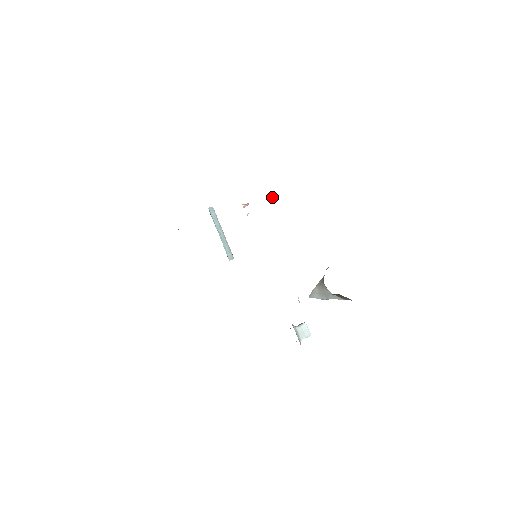
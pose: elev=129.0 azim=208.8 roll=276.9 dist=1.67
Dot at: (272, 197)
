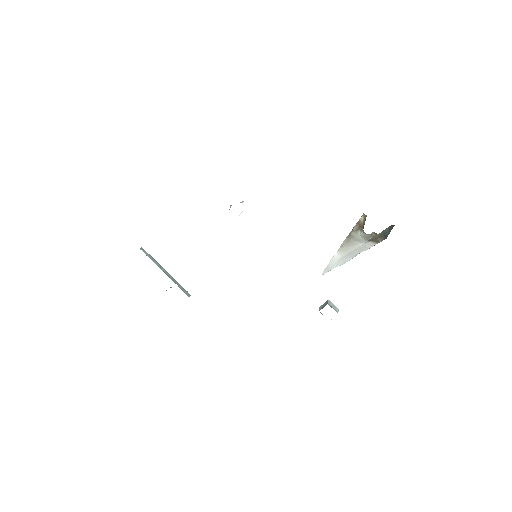
Dot at: (241, 202)
